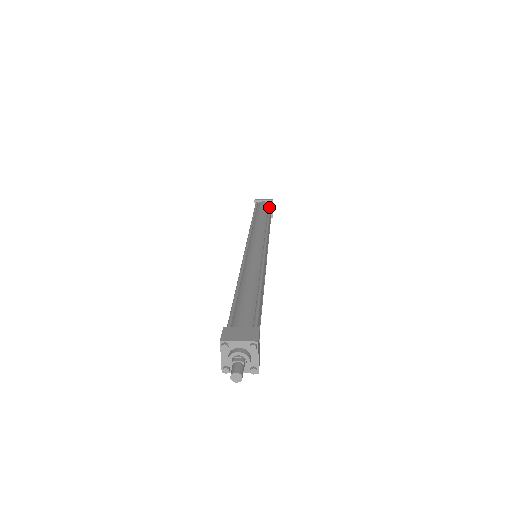
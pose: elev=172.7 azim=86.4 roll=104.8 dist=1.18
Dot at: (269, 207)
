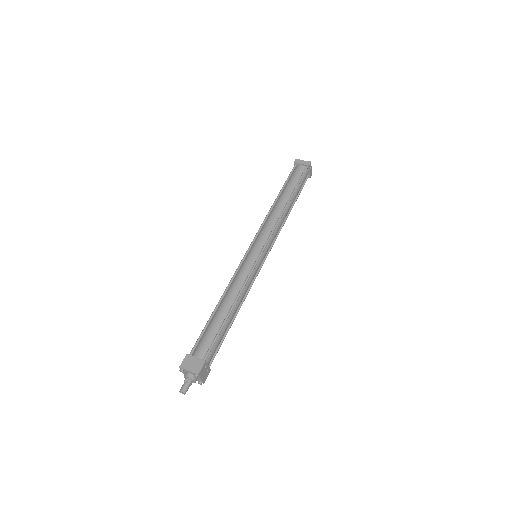
Dot at: (300, 179)
